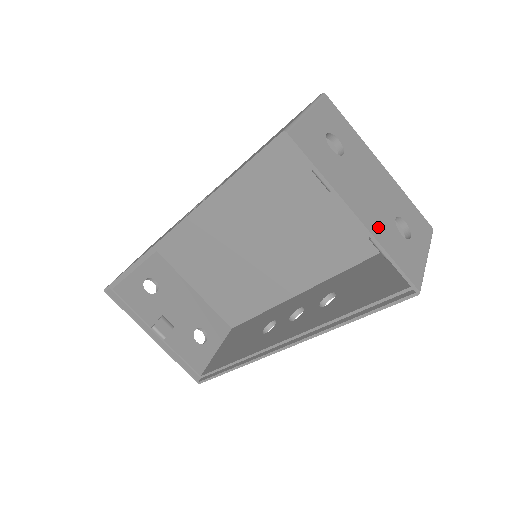
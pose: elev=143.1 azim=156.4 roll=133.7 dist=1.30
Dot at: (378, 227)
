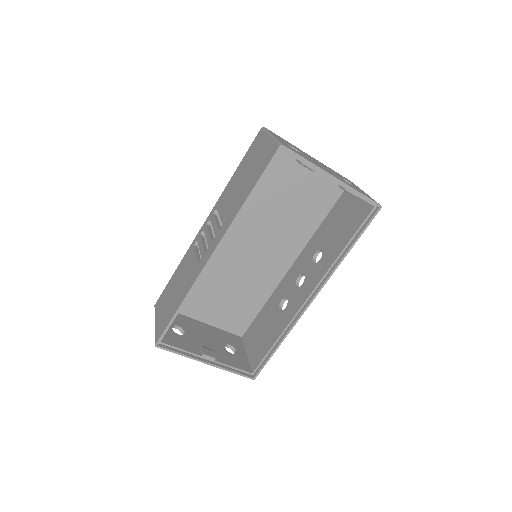
Dot at: (344, 181)
